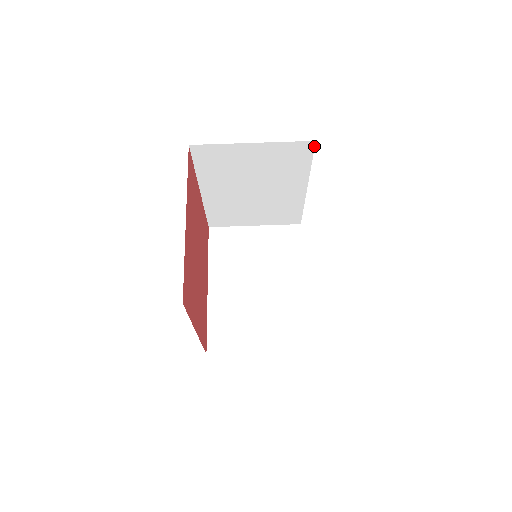
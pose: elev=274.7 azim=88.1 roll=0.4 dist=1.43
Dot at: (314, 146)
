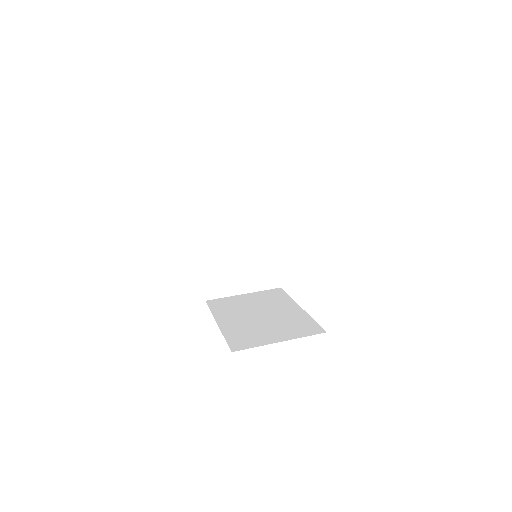
Dot at: (276, 183)
